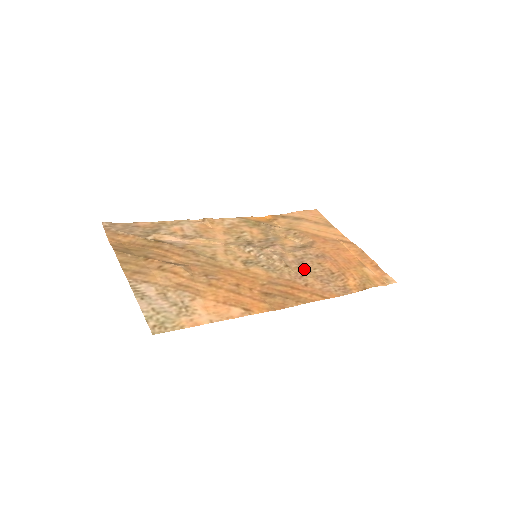
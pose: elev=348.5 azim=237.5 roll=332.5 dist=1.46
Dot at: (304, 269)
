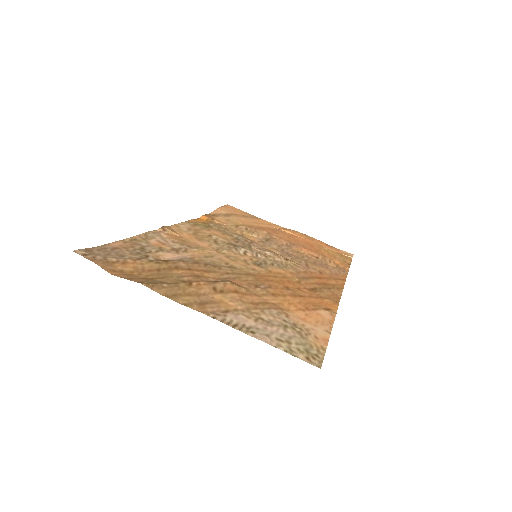
Dot at: (299, 259)
